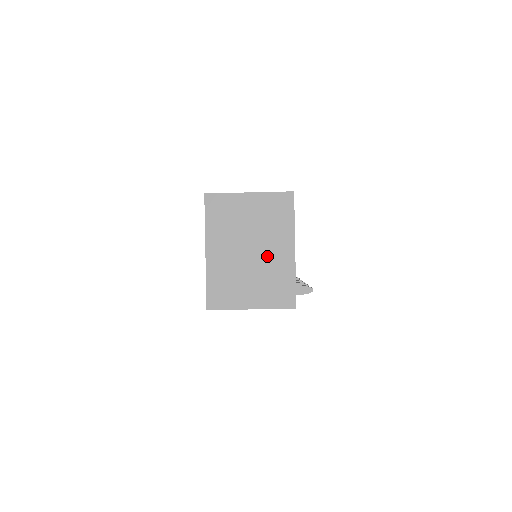
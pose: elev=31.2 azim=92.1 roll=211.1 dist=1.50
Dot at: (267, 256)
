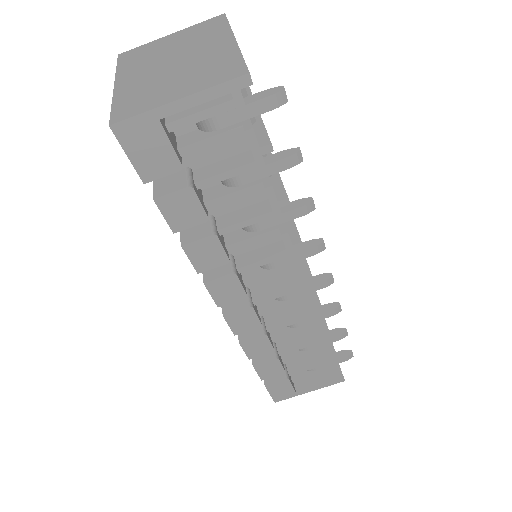
Dot at: (197, 57)
